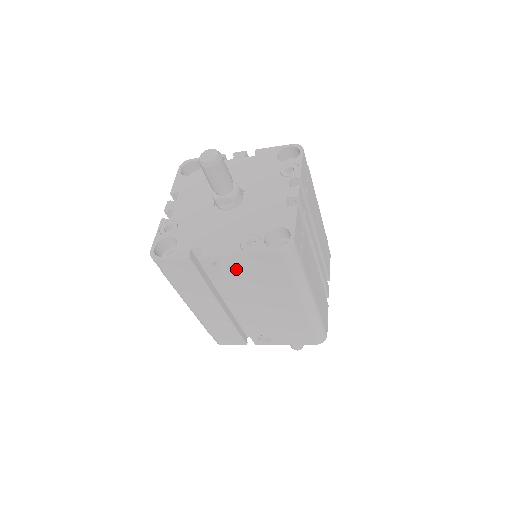
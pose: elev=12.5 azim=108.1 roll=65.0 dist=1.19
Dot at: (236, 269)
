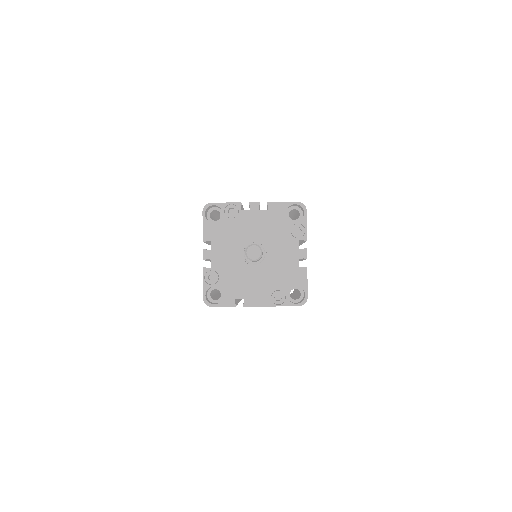
Dot at: occluded
